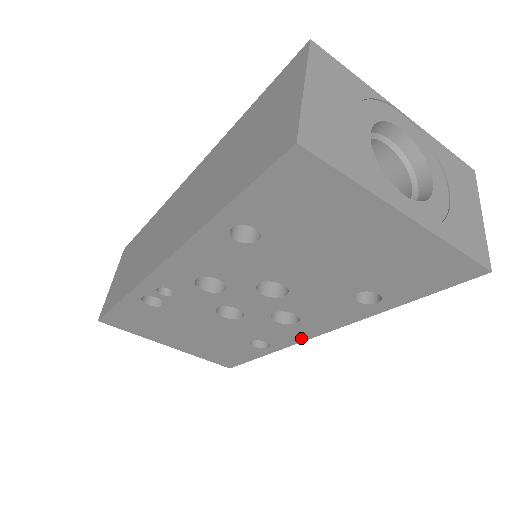
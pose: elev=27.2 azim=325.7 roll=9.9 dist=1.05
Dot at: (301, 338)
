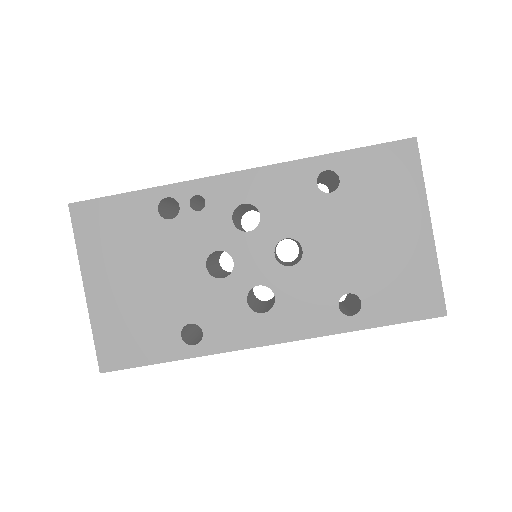
Dot at: (244, 343)
